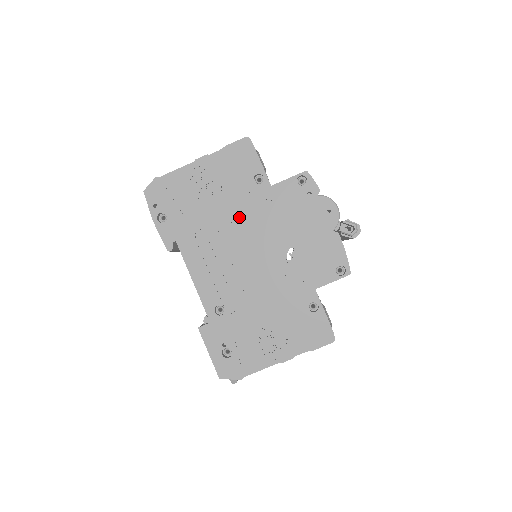
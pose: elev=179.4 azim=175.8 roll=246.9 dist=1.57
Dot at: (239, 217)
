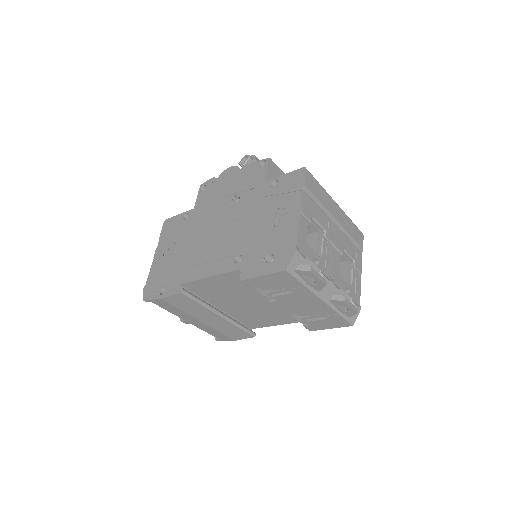
Dot at: (196, 233)
